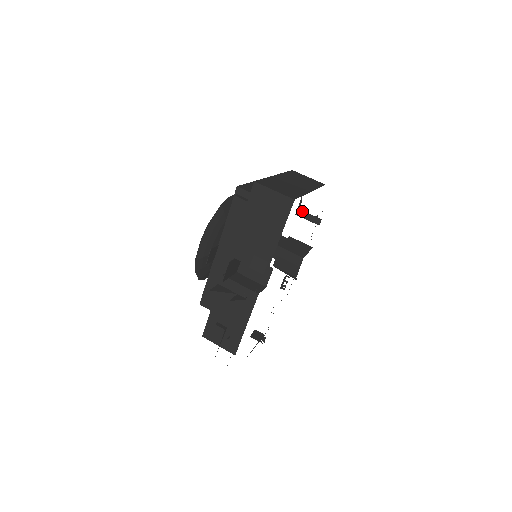
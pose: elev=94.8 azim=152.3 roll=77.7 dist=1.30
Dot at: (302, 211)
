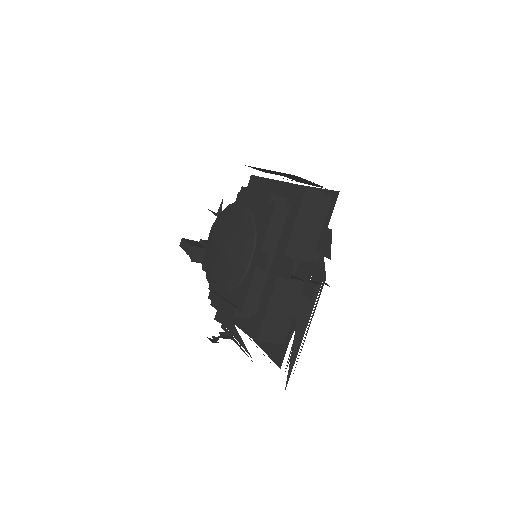
Dot at: occluded
